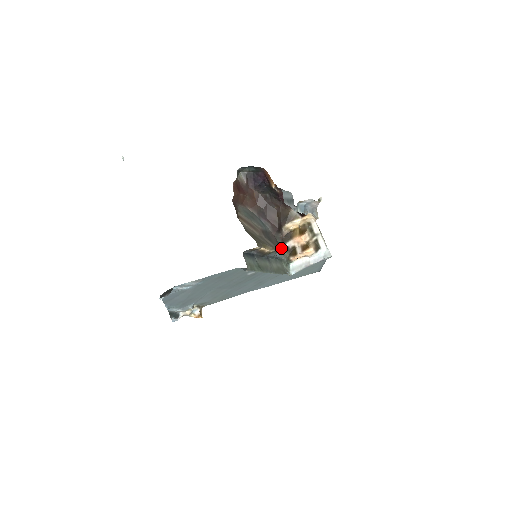
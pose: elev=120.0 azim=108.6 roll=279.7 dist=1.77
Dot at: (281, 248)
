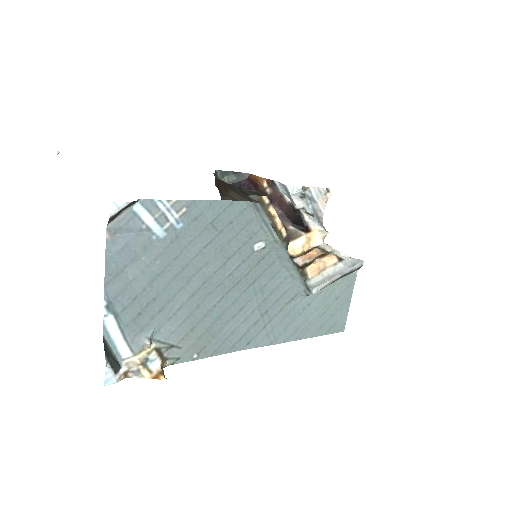
Dot at: occluded
